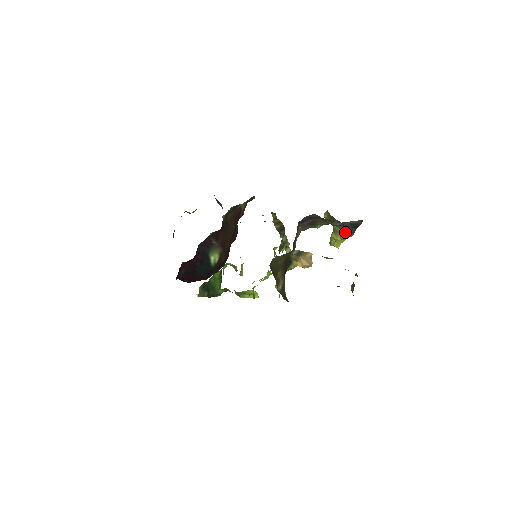
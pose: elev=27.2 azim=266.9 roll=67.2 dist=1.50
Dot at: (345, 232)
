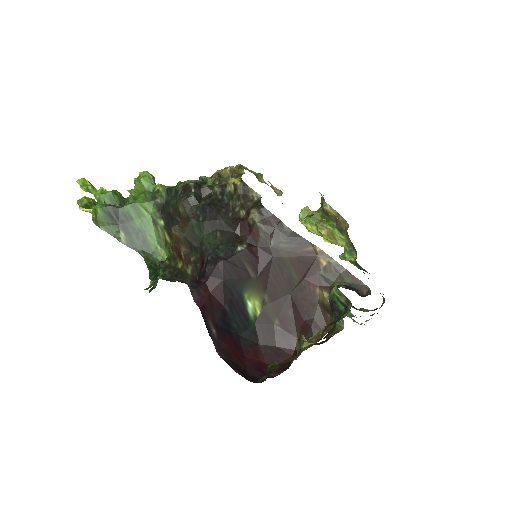
Dot at: (355, 264)
